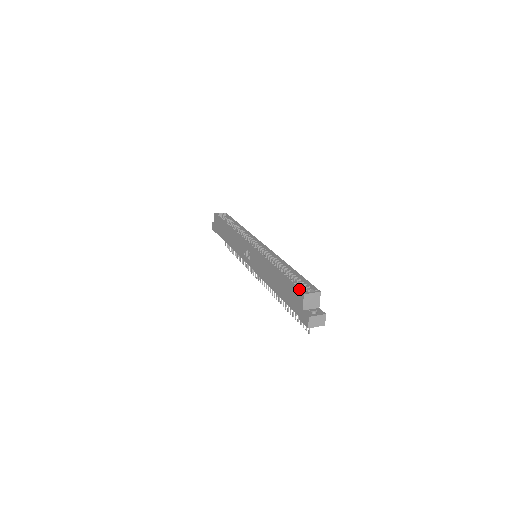
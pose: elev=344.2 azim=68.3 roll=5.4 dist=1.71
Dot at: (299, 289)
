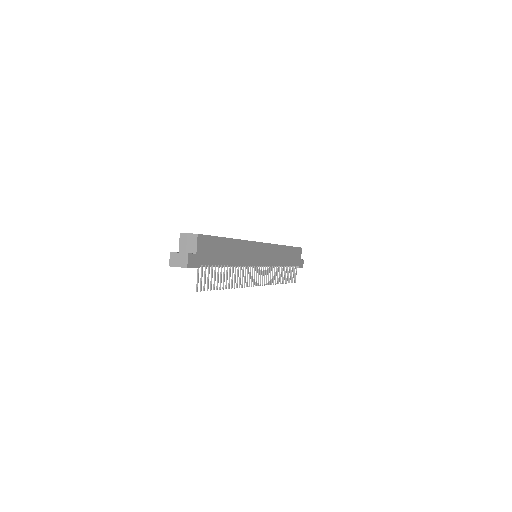
Dot at: occluded
